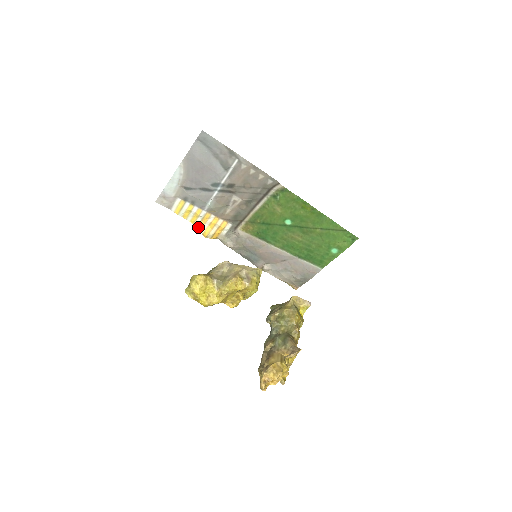
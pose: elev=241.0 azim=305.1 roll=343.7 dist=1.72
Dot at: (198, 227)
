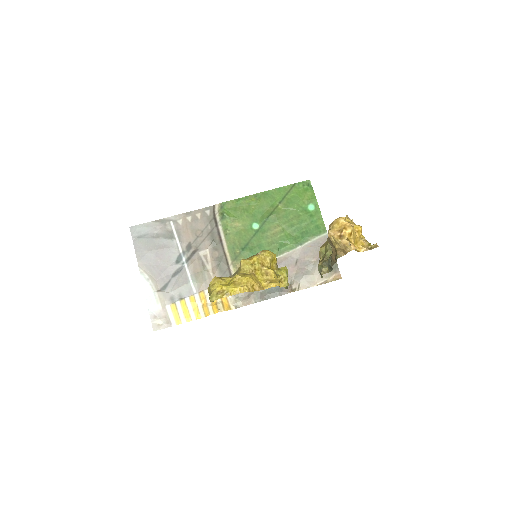
Dot at: (206, 314)
